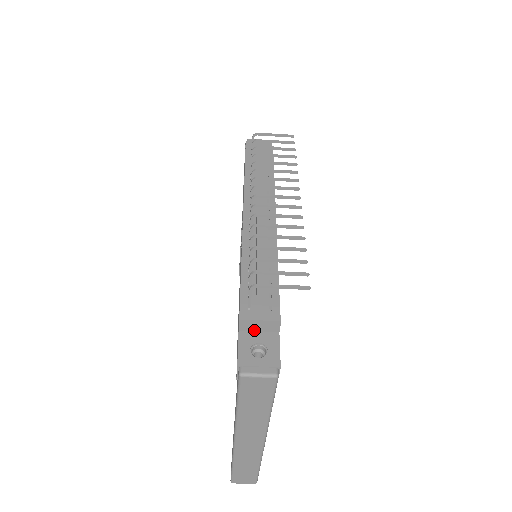
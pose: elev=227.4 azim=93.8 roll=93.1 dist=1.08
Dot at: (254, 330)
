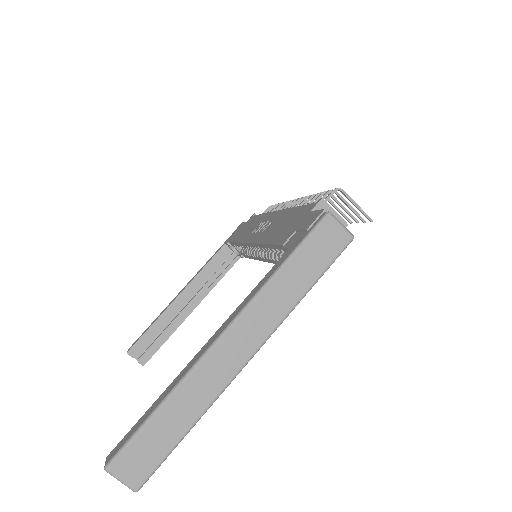
Dot at: occluded
